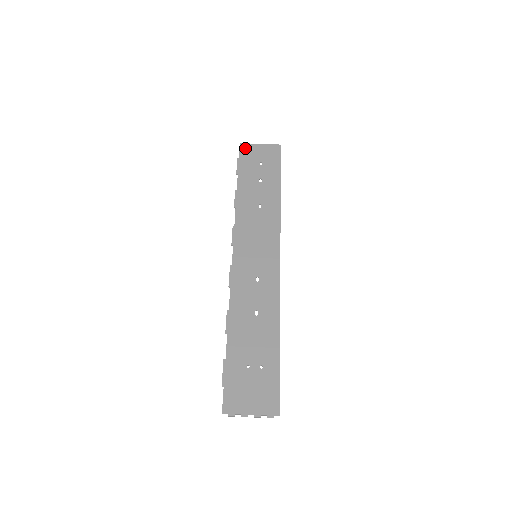
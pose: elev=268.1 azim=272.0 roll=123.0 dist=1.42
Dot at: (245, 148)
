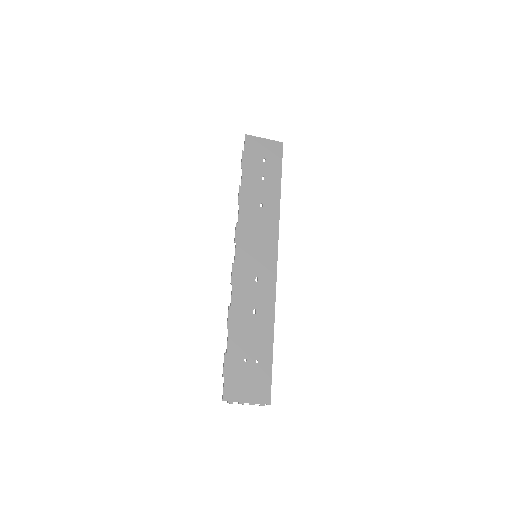
Dot at: (250, 141)
